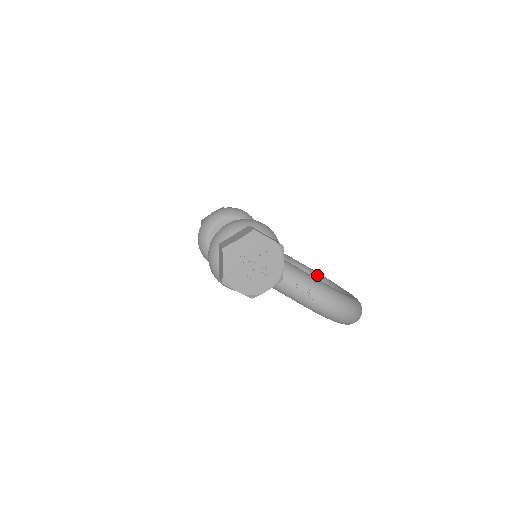
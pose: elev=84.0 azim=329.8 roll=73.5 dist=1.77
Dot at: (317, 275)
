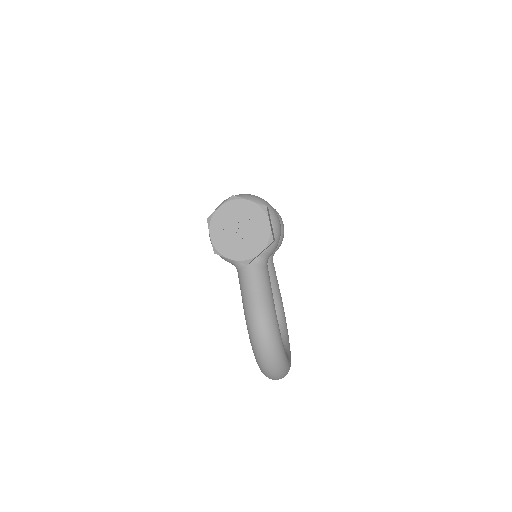
Dot at: (285, 328)
